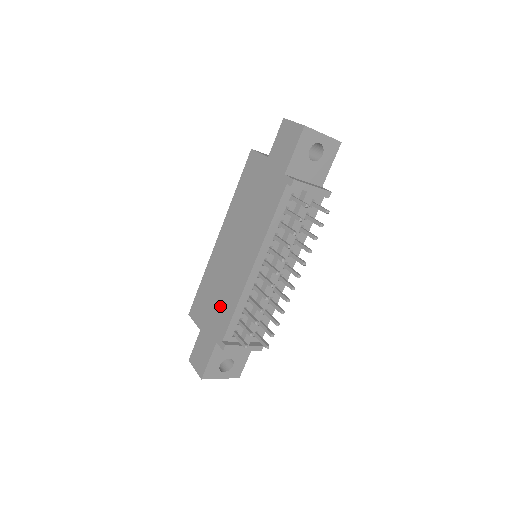
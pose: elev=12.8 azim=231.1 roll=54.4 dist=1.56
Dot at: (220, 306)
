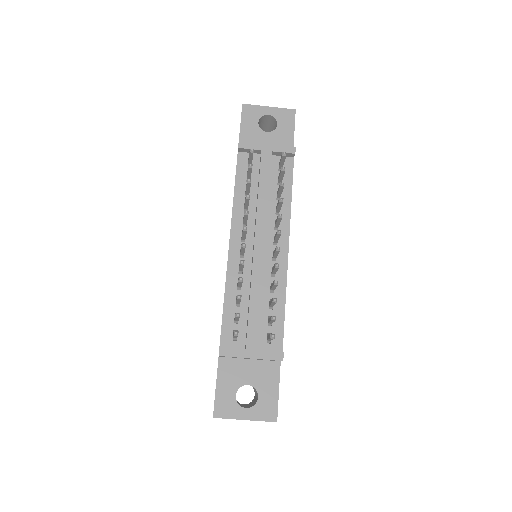
Dot at: occluded
